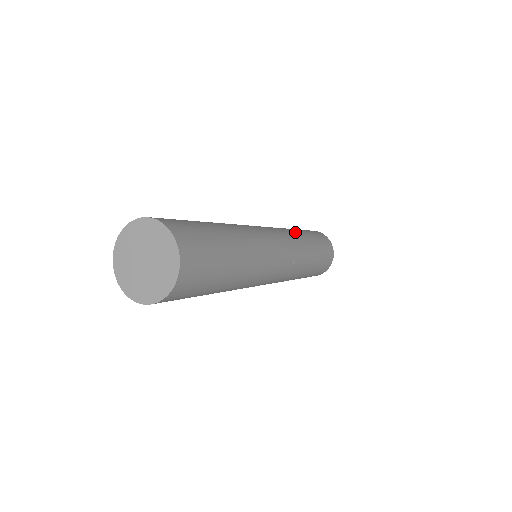
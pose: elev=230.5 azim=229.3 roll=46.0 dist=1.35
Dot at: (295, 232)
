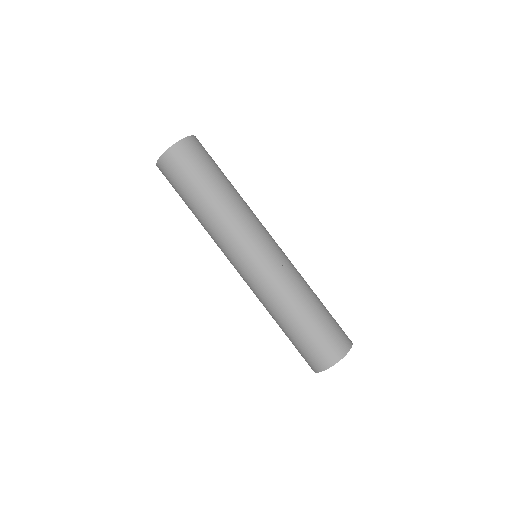
Dot at: occluded
